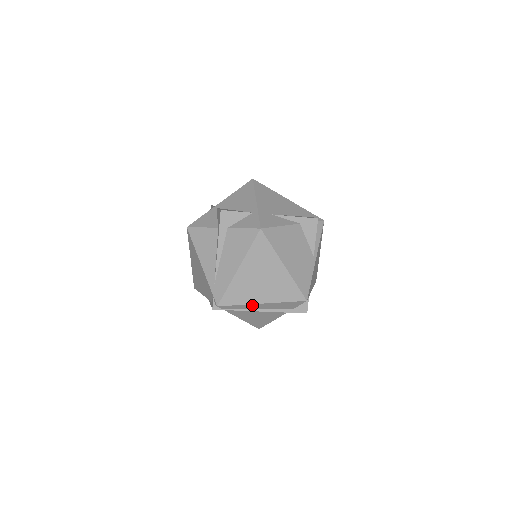
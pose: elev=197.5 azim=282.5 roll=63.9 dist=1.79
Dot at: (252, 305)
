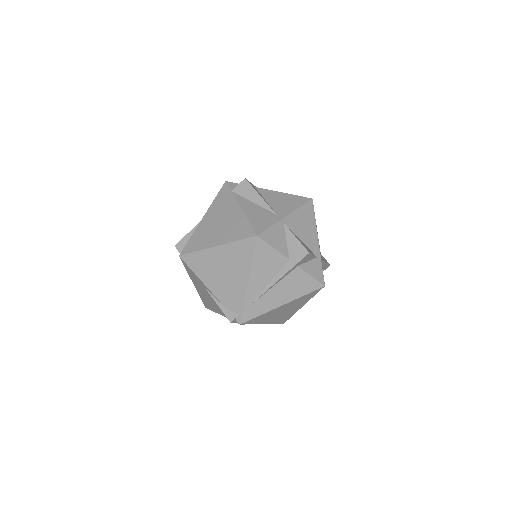
Dot at: occluded
